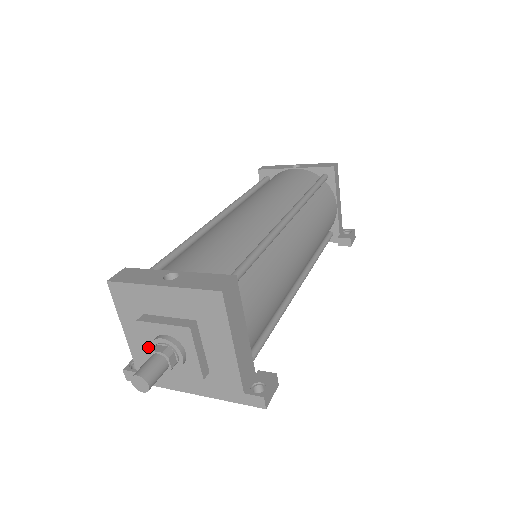
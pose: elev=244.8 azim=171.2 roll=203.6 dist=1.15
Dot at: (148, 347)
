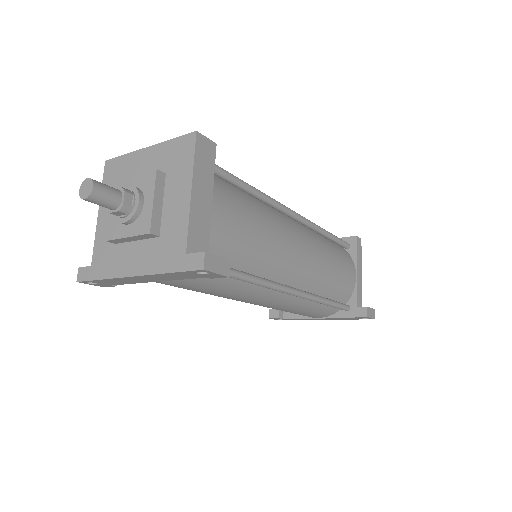
Dot at: occluded
